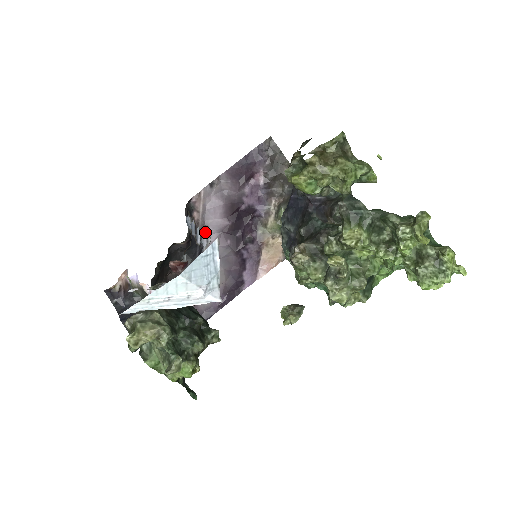
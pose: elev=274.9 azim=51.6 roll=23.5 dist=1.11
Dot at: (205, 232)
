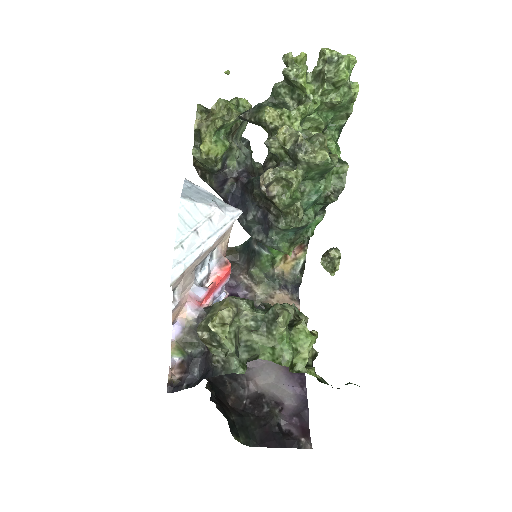
Dot at: occluded
